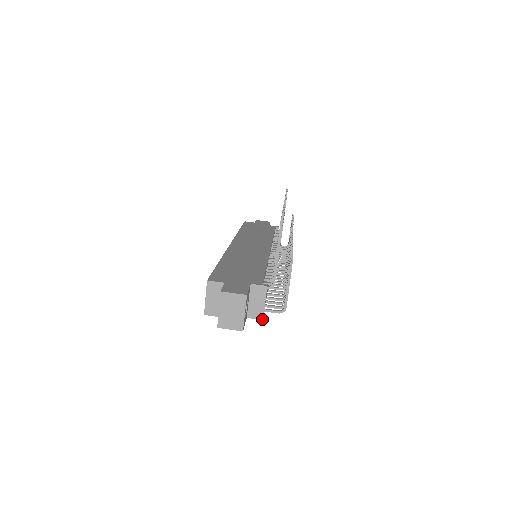
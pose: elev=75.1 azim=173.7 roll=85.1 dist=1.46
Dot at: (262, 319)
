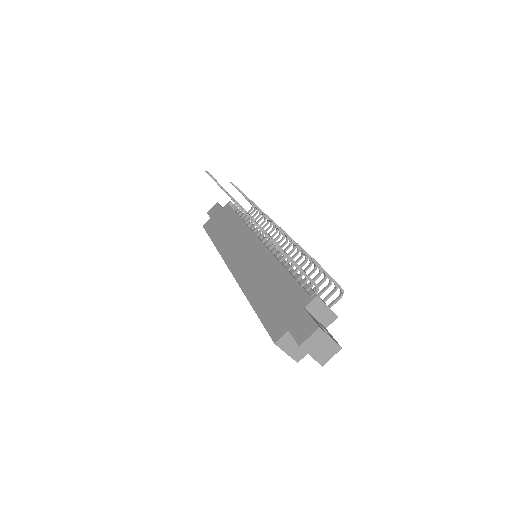
Dot at: (337, 317)
